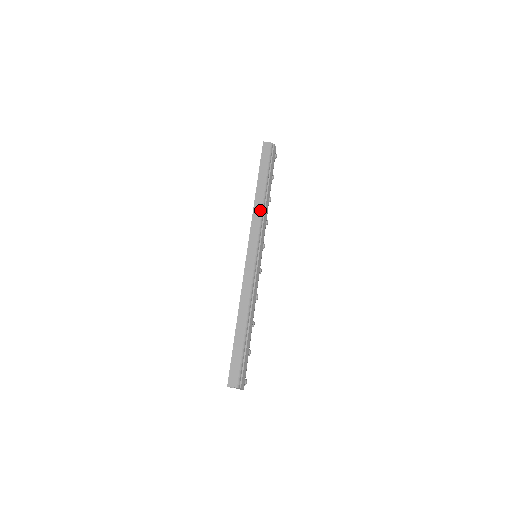
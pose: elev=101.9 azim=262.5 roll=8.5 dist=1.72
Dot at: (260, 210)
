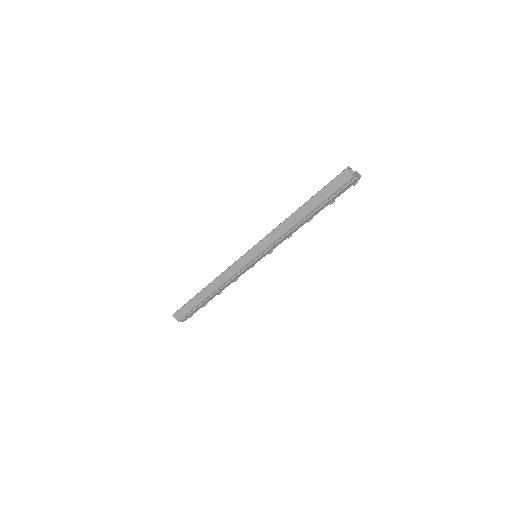
Dot at: (283, 231)
